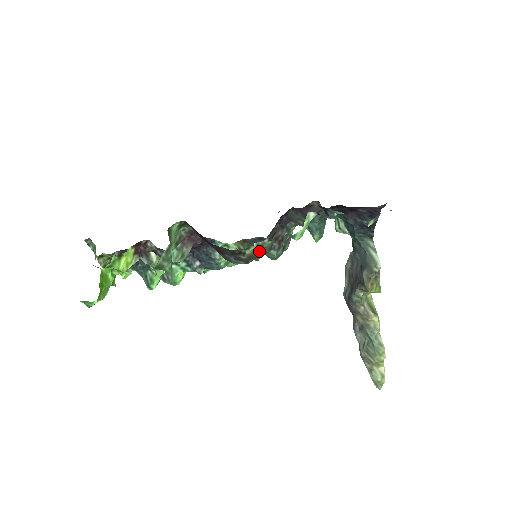
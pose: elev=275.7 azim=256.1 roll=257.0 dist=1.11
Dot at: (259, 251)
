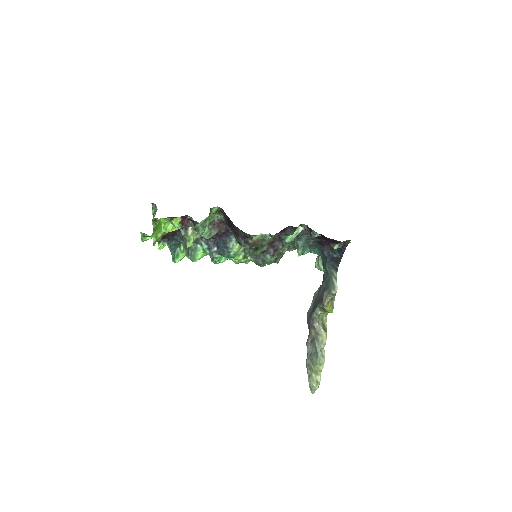
Dot at: (261, 241)
